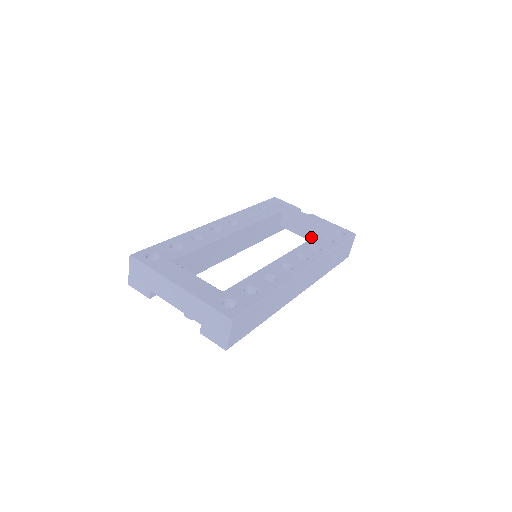
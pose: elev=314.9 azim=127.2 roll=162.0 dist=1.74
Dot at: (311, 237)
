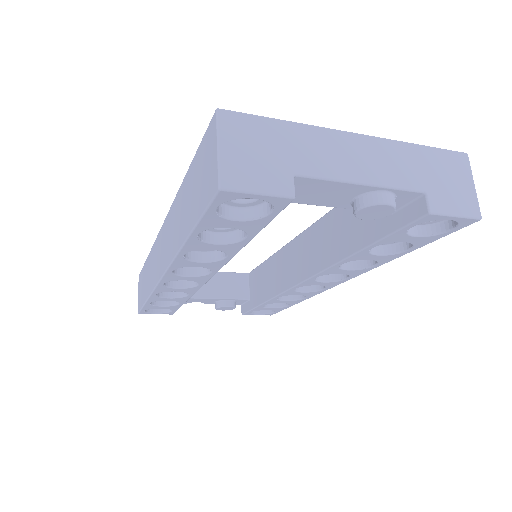
Dot at: (232, 292)
